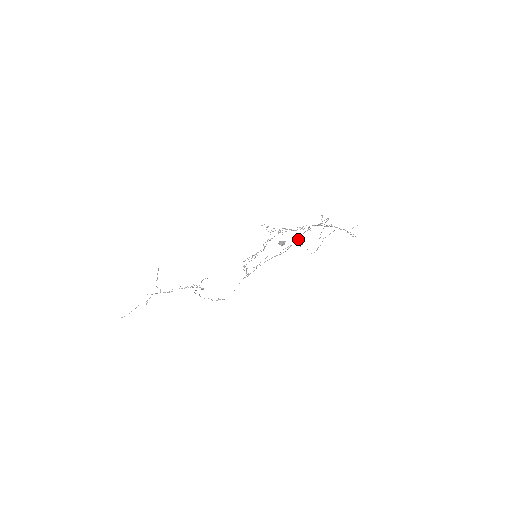
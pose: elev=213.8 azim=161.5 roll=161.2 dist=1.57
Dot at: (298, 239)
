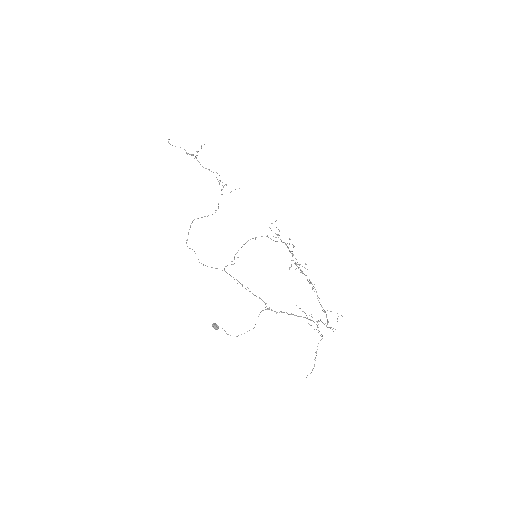
Dot at: (272, 310)
